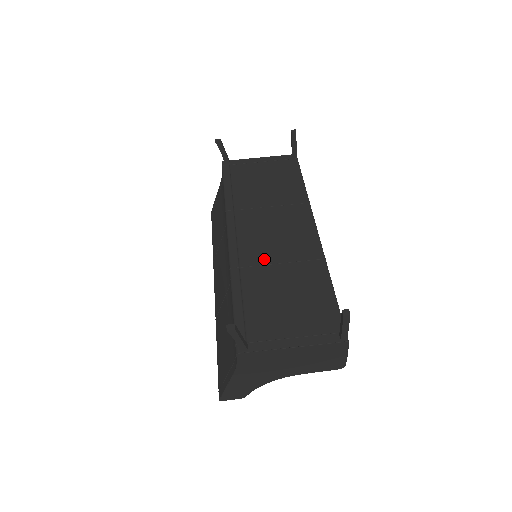
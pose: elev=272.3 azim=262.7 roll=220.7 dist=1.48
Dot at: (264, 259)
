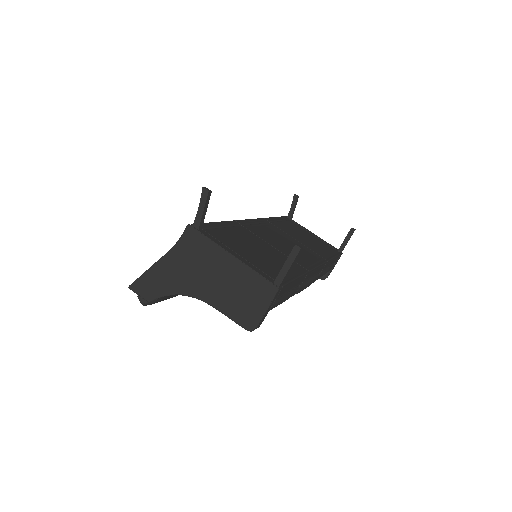
Dot at: (263, 237)
